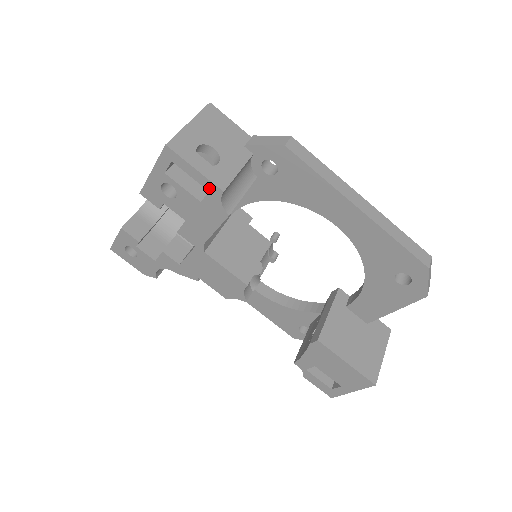
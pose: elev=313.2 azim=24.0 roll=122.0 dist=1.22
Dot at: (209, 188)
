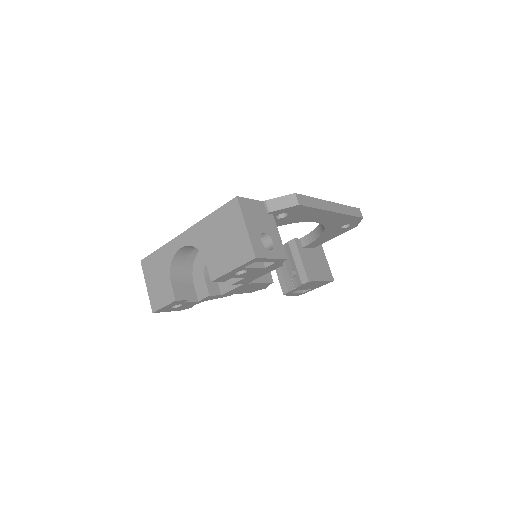
Dot at: (277, 261)
